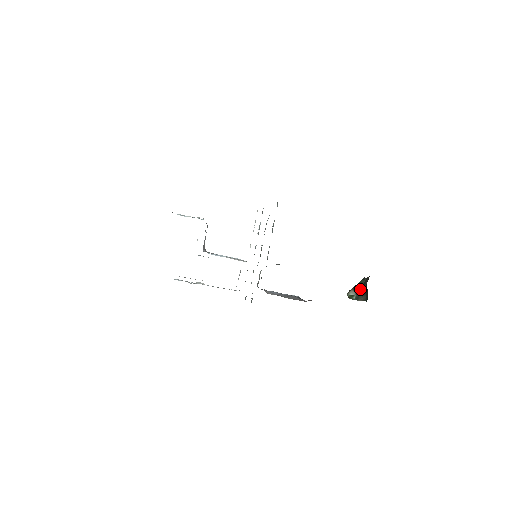
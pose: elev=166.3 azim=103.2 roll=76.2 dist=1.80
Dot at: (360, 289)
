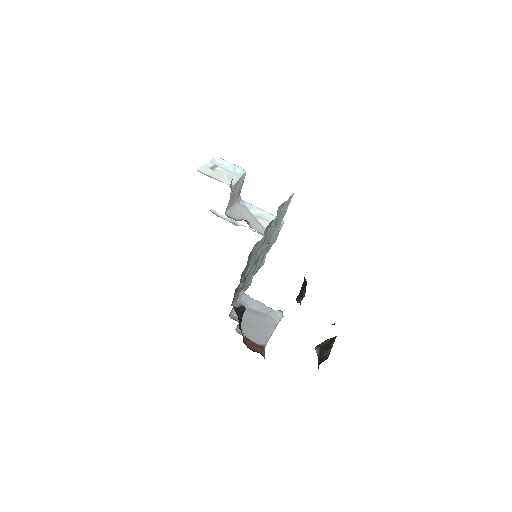
Dot at: (320, 358)
